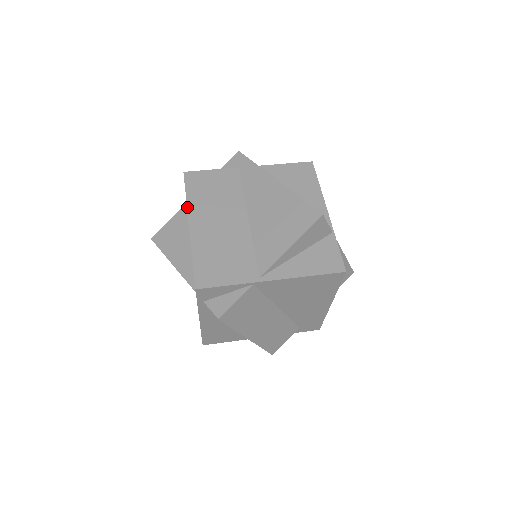
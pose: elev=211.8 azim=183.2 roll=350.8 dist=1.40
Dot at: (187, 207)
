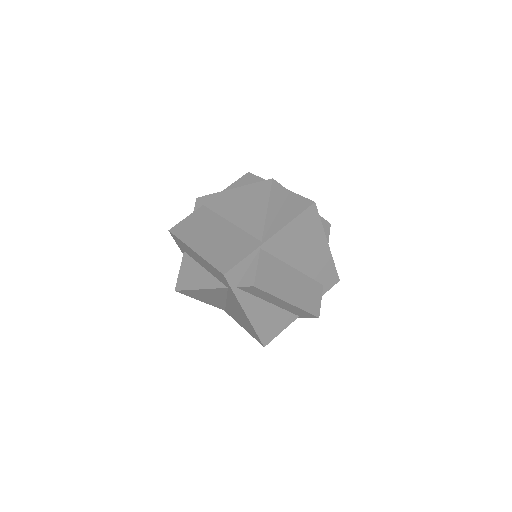
Dot at: (185, 243)
